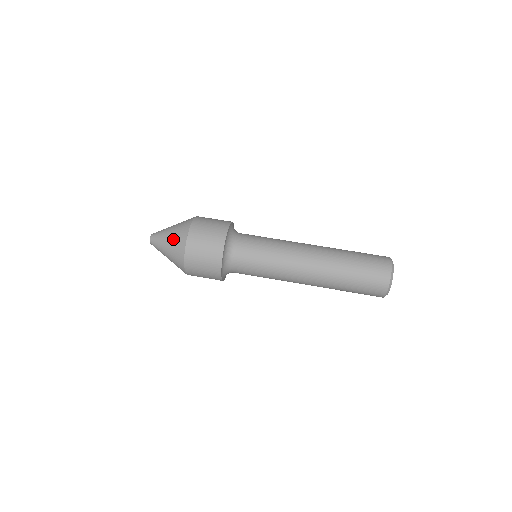
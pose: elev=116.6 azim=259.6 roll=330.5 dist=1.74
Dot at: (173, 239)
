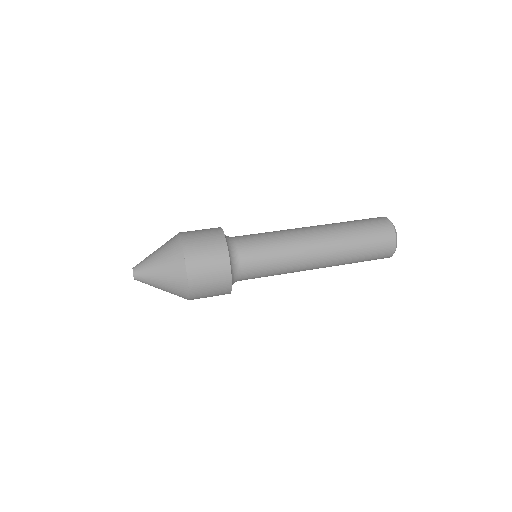
Dot at: (163, 245)
